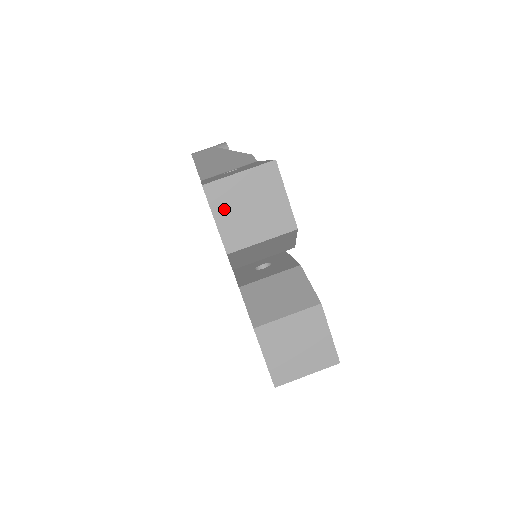
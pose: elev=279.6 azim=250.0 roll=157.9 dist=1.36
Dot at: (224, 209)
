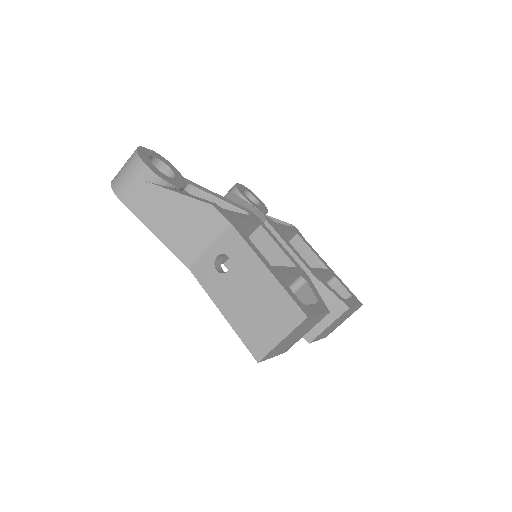
Dot at: (277, 352)
